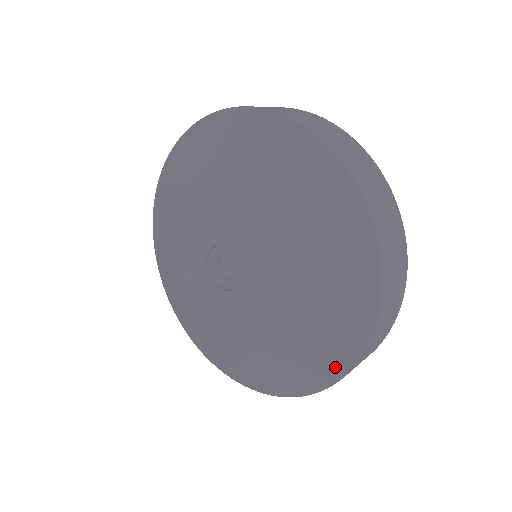
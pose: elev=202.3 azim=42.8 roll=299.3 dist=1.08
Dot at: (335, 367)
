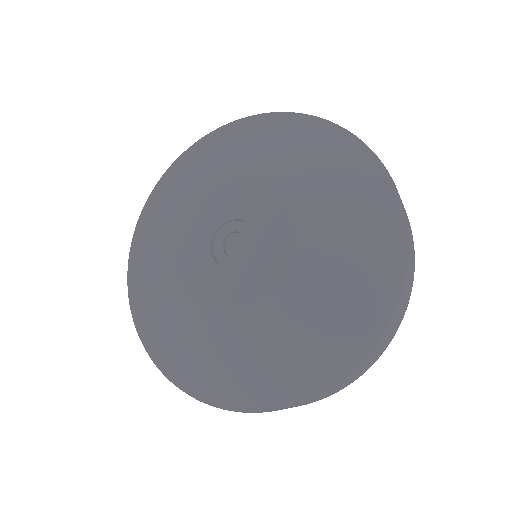
Dot at: (353, 349)
